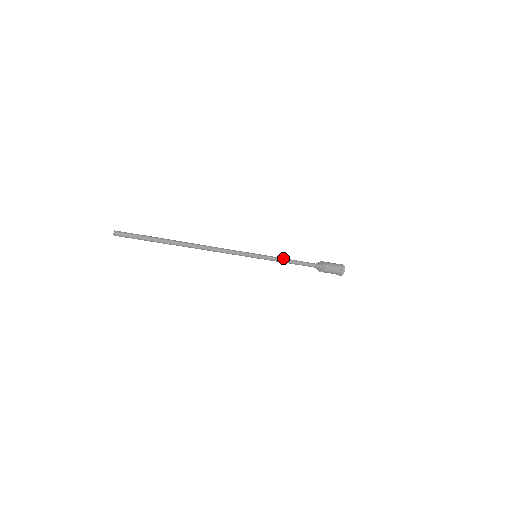
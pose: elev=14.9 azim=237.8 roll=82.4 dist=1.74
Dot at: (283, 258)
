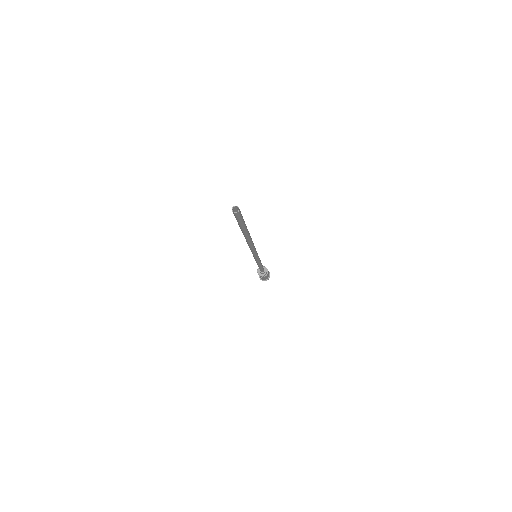
Dot at: occluded
